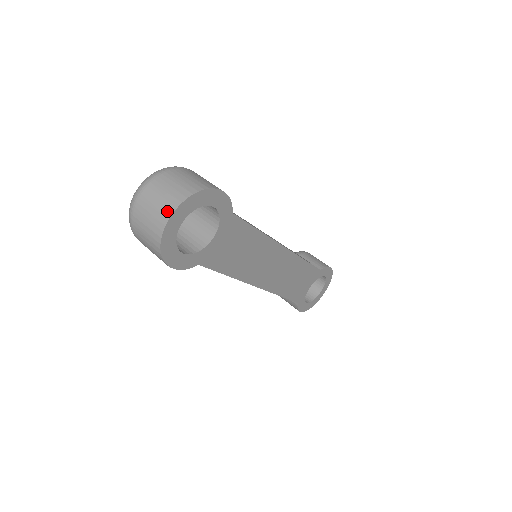
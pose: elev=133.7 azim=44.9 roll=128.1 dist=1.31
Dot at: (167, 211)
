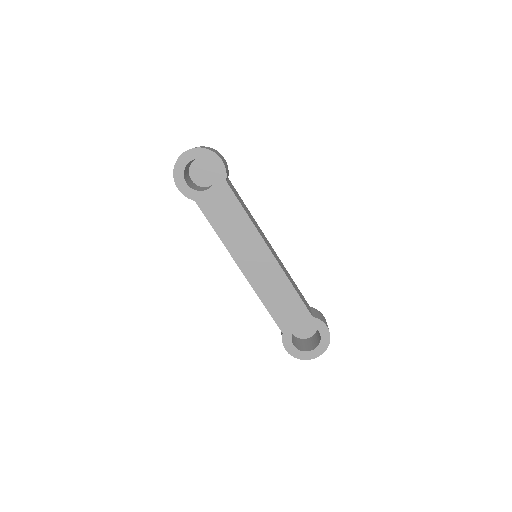
Dot at: (186, 151)
